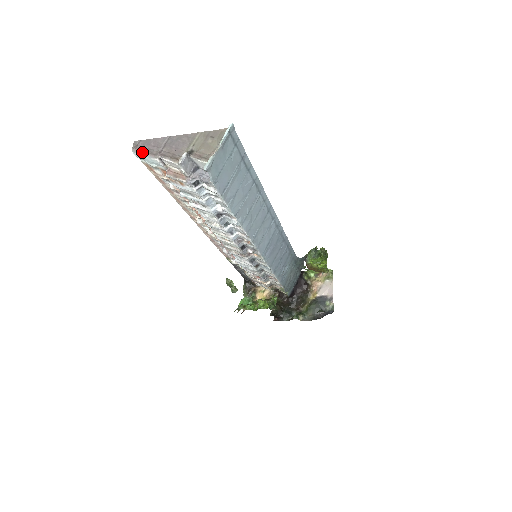
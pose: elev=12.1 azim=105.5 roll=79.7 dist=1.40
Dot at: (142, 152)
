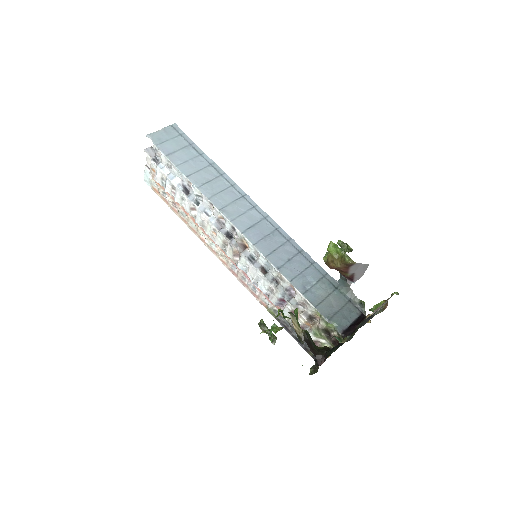
Dot at: (145, 175)
